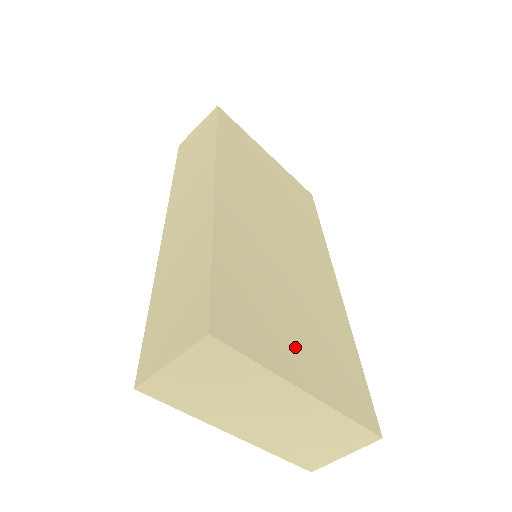
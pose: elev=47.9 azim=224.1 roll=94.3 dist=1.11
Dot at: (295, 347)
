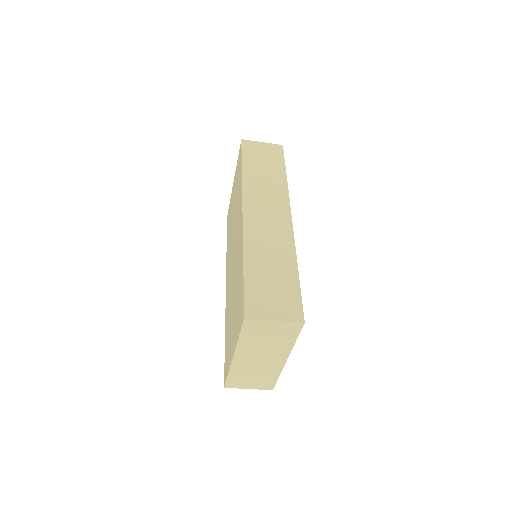
Dot at: occluded
